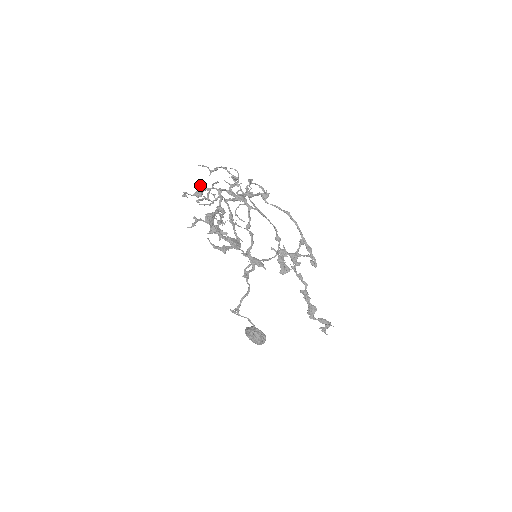
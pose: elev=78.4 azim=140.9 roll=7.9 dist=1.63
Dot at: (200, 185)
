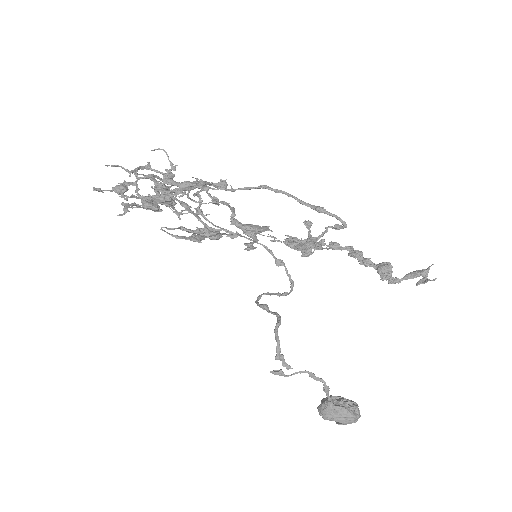
Dot at: (119, 183)
